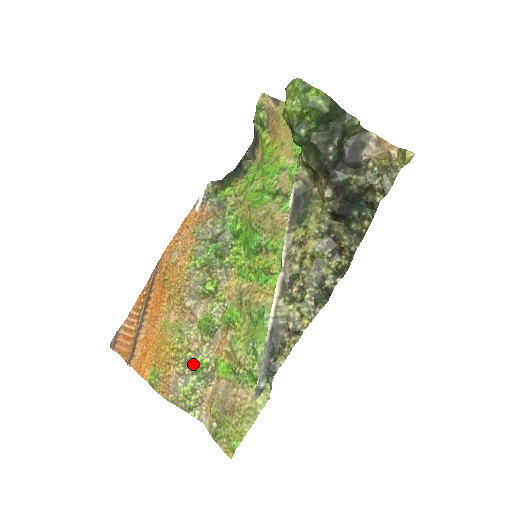
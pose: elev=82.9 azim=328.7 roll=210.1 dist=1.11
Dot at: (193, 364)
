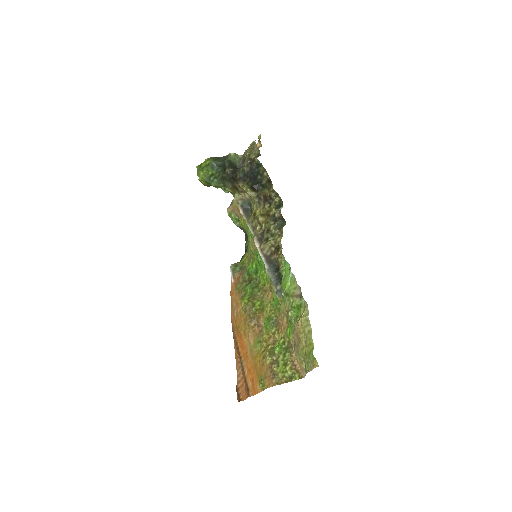
Dot at: (275, 350)
